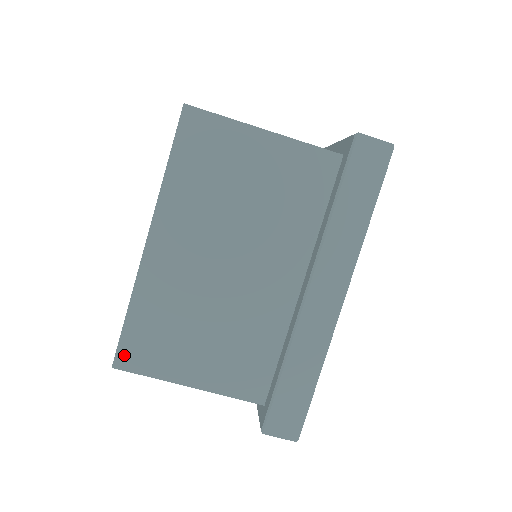
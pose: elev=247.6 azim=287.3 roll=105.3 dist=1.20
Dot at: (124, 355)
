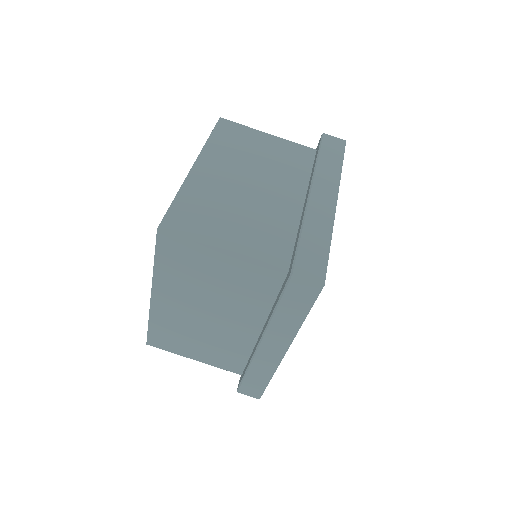
Dot at: (152, 341)
